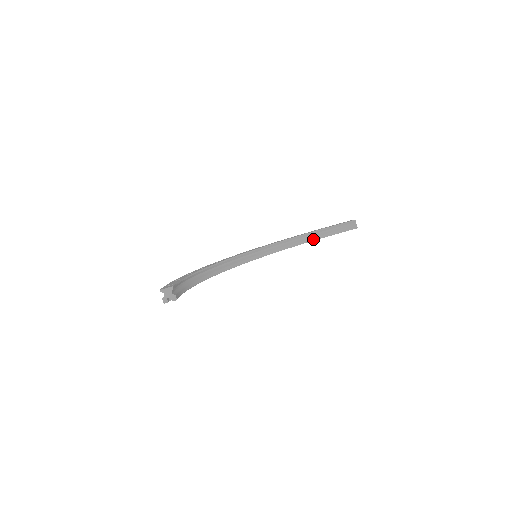
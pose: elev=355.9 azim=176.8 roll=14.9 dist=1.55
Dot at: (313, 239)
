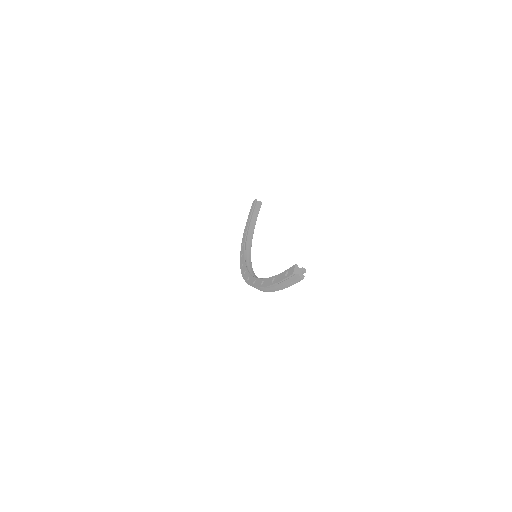
Dot at: (253, 230)
